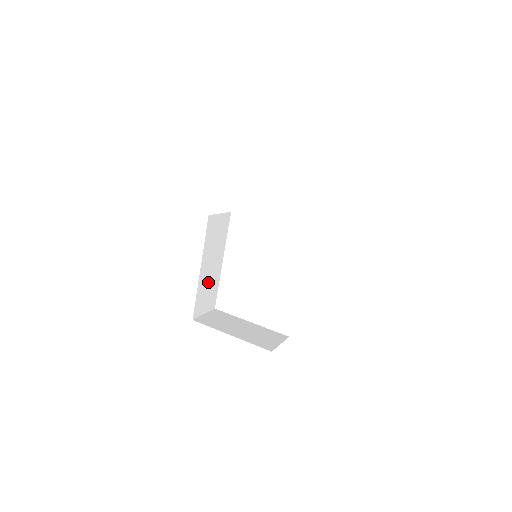
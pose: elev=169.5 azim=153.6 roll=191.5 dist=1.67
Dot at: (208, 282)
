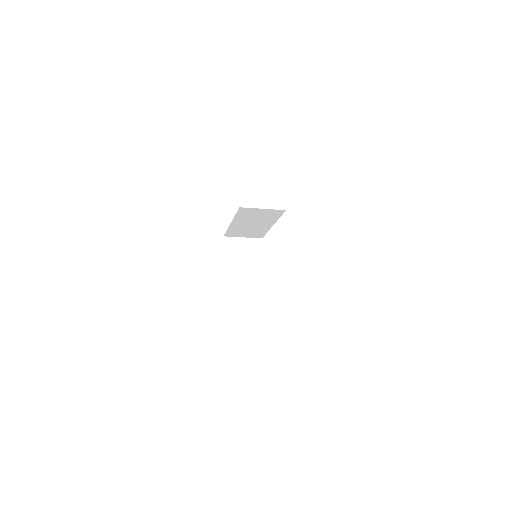
Dot at: (242, 304)
